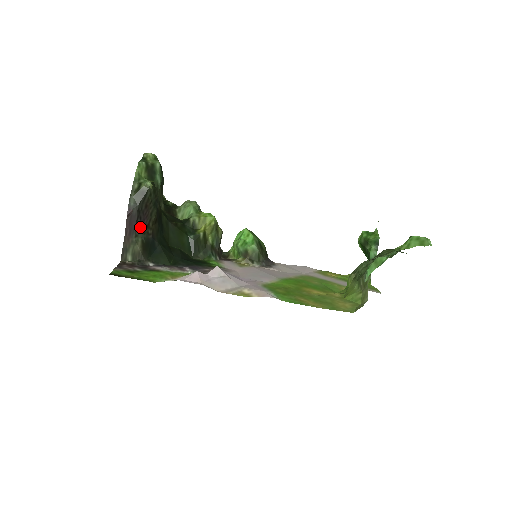
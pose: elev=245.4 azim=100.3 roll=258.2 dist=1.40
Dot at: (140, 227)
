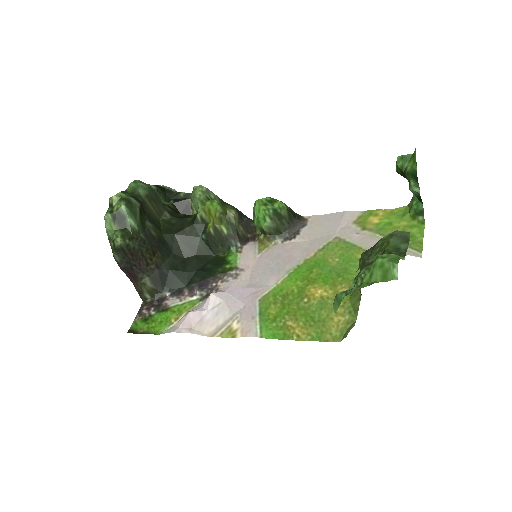
Dot at: (140, 270)
